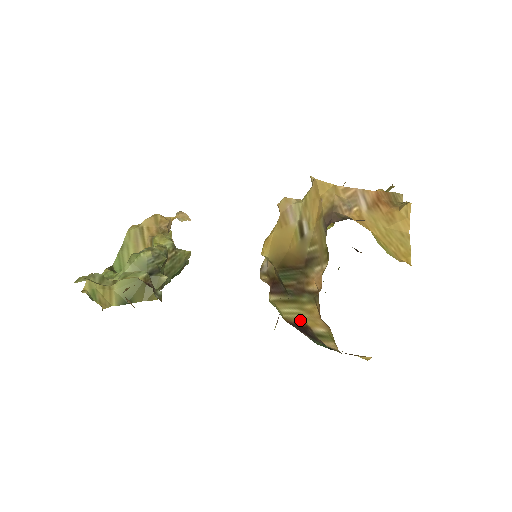
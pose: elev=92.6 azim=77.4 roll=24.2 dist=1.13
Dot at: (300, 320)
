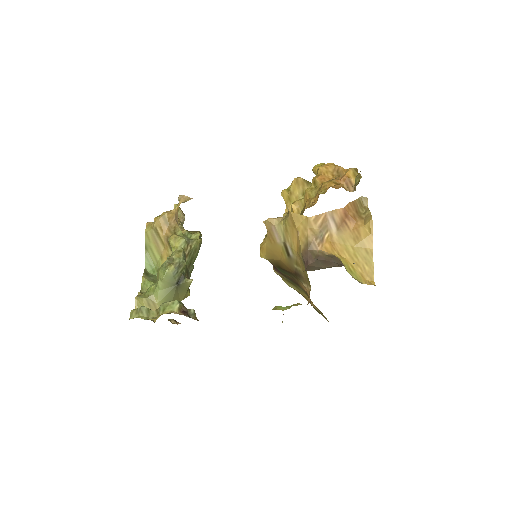
Dot at: (301, 294)
